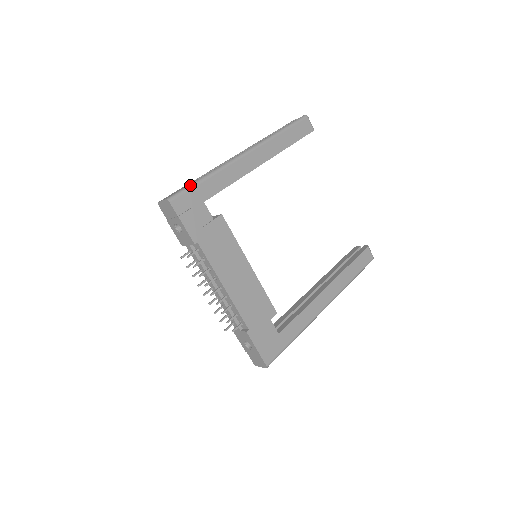
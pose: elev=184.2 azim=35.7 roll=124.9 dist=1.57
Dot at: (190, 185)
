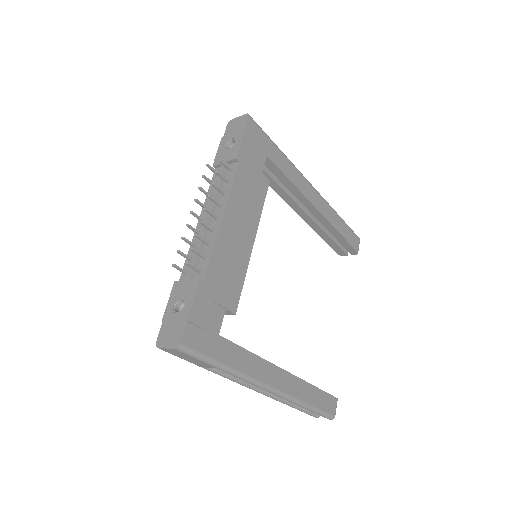
Dot at: (268, 136)
